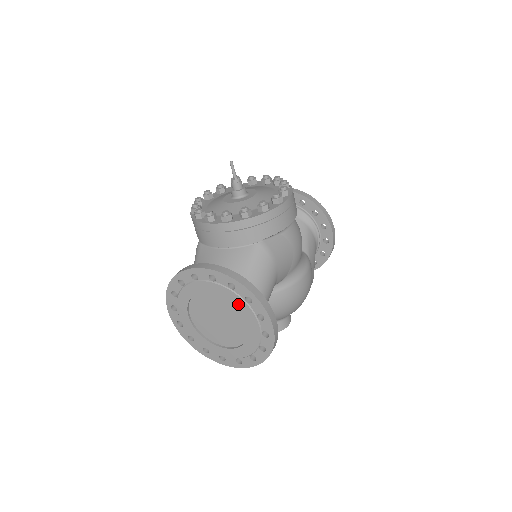
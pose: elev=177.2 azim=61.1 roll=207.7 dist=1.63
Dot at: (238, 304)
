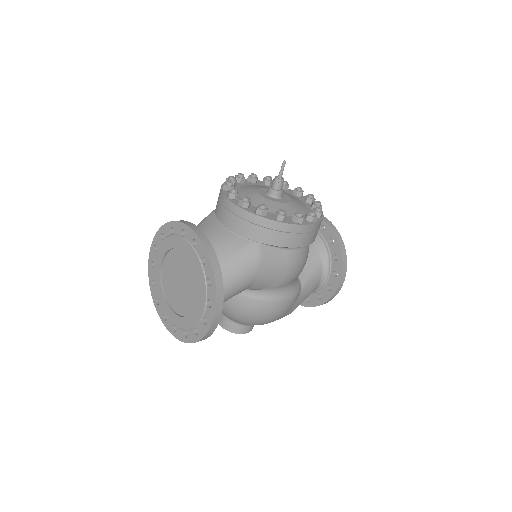
Dot at: (200, 279)
